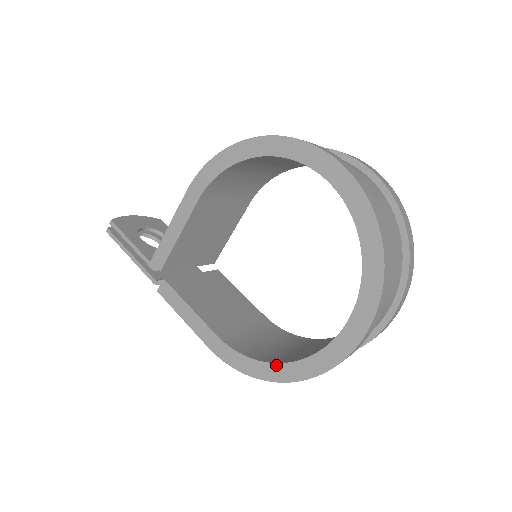
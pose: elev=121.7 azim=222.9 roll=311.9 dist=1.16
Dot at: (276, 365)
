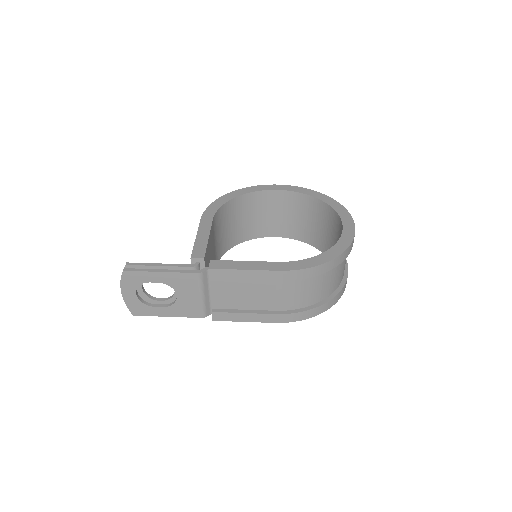
Dot at: (328, 251)
